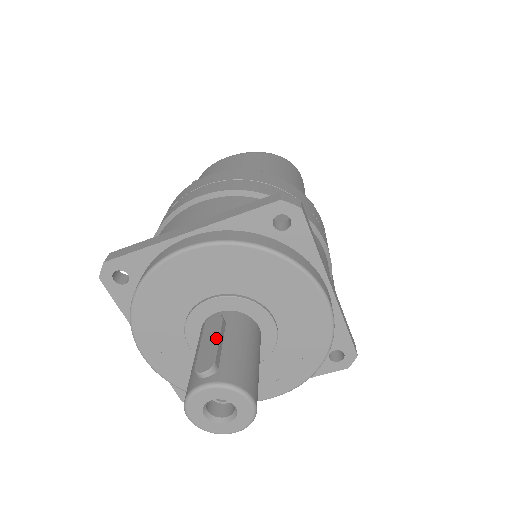
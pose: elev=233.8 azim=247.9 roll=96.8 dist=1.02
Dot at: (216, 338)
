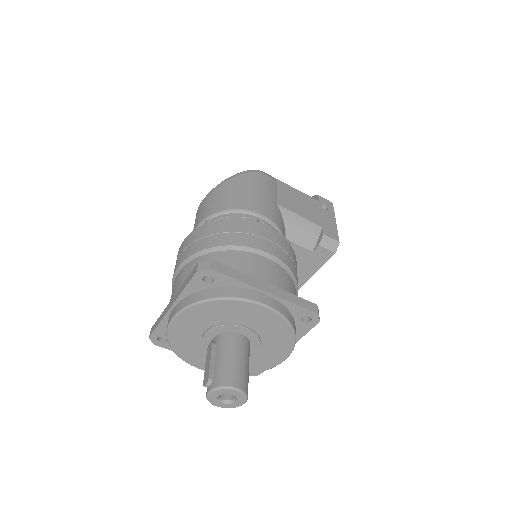
Dot at: (210, 360)
